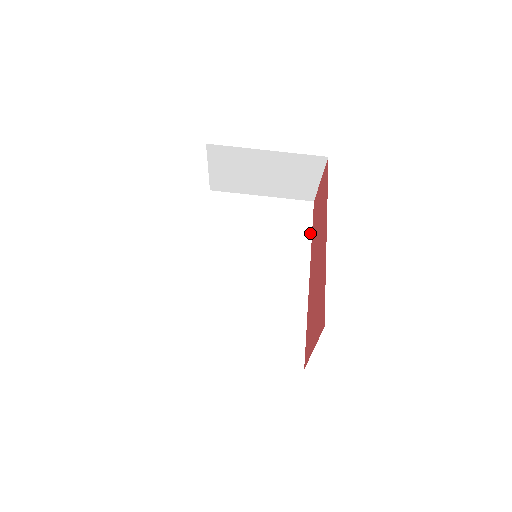
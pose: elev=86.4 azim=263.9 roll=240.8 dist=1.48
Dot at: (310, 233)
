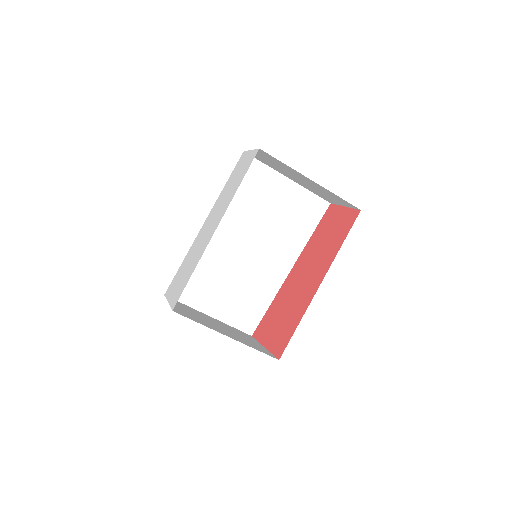
Dot at: (312, 232)
